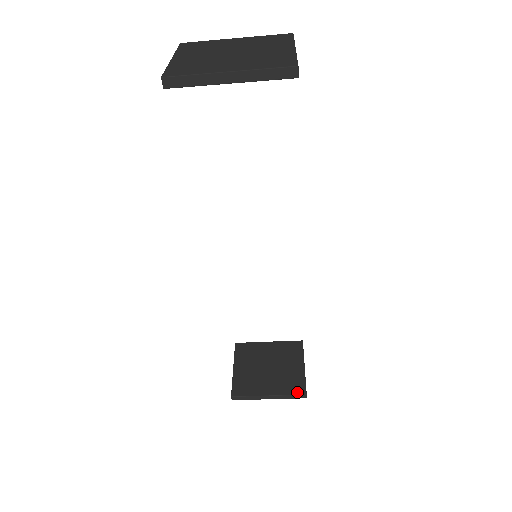
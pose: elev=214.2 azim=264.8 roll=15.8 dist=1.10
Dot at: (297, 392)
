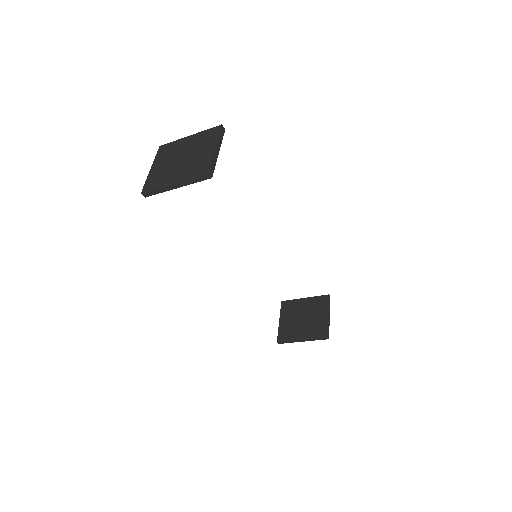
Dot at: (321, 336)
